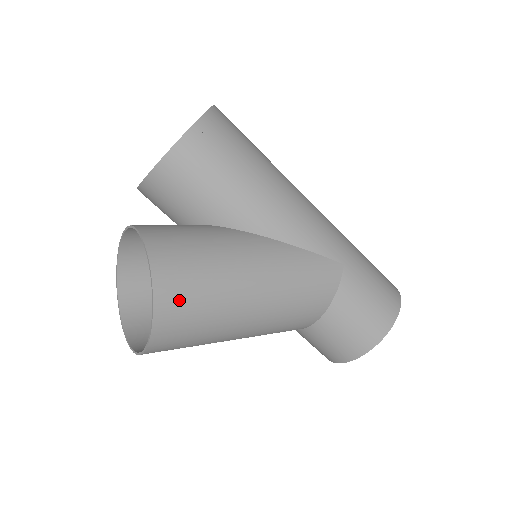
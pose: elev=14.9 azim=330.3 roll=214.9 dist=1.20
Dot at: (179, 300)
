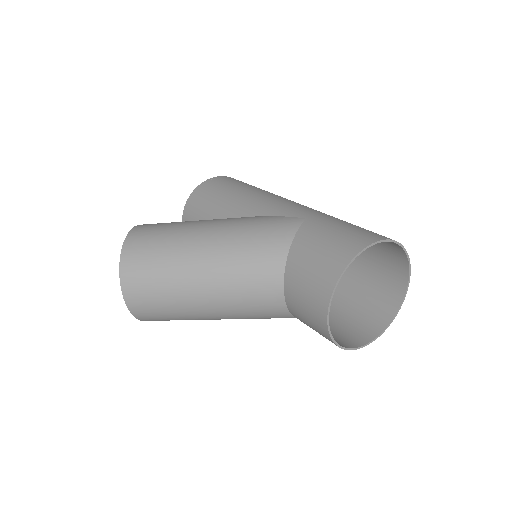
Dot at: (142, 240)
